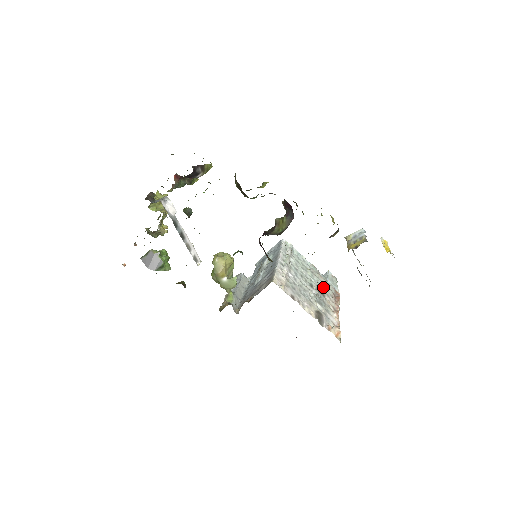
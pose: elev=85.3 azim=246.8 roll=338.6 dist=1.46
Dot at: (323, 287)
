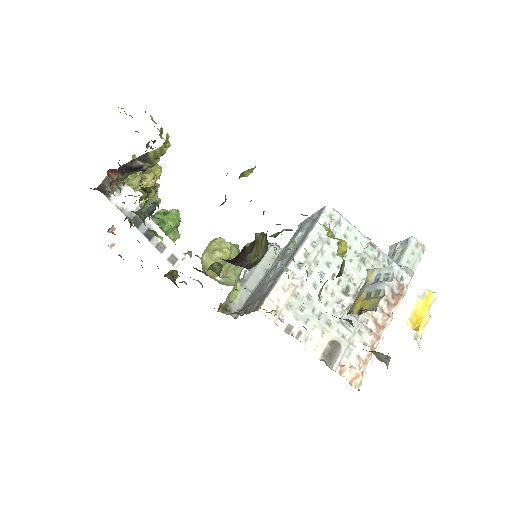
Dot at: occluded
